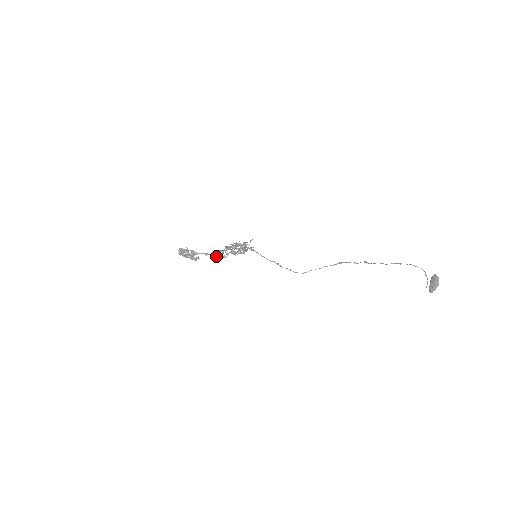
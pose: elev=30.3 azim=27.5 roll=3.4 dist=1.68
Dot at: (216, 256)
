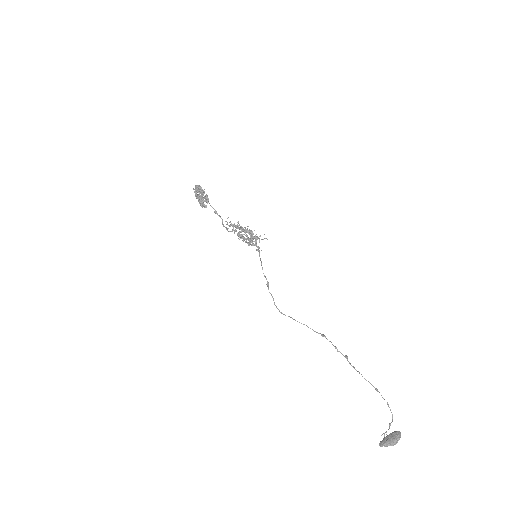
Dot at: (222, 222)
